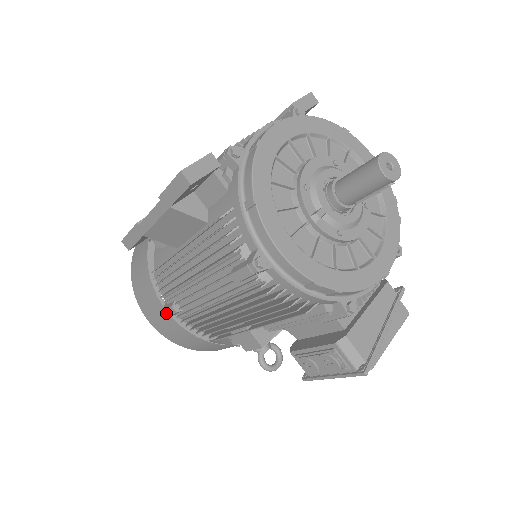
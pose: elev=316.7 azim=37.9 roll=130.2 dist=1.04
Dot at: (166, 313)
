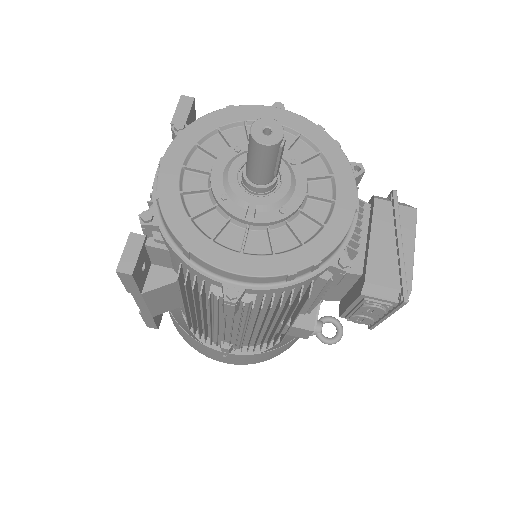
Dot at: (224, 353)
